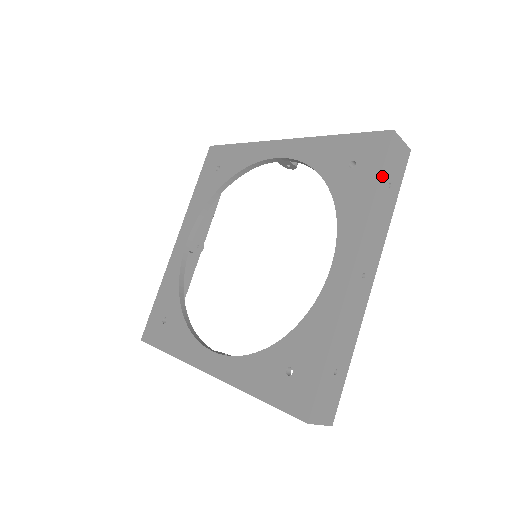
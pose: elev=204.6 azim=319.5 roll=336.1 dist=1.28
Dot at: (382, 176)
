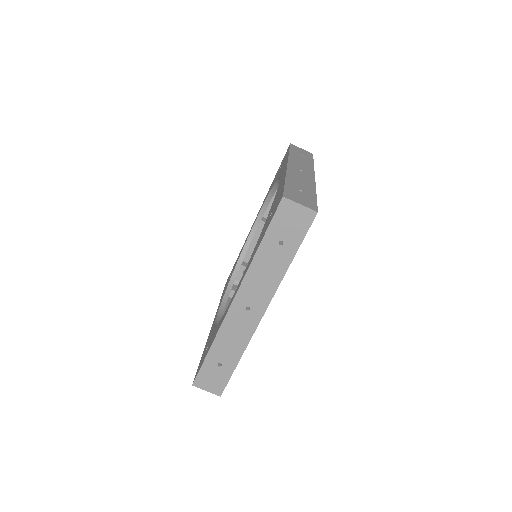
Dot at: (291, 150)
